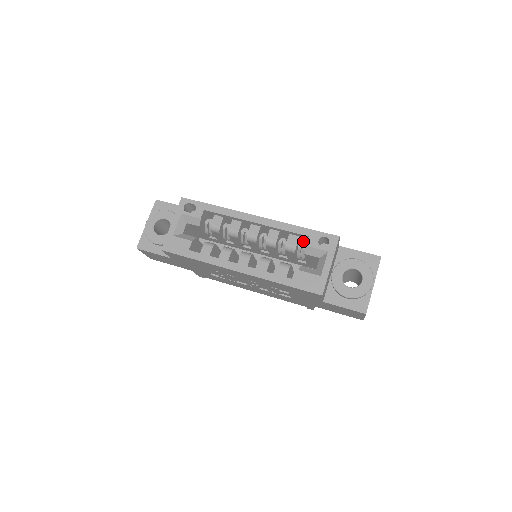
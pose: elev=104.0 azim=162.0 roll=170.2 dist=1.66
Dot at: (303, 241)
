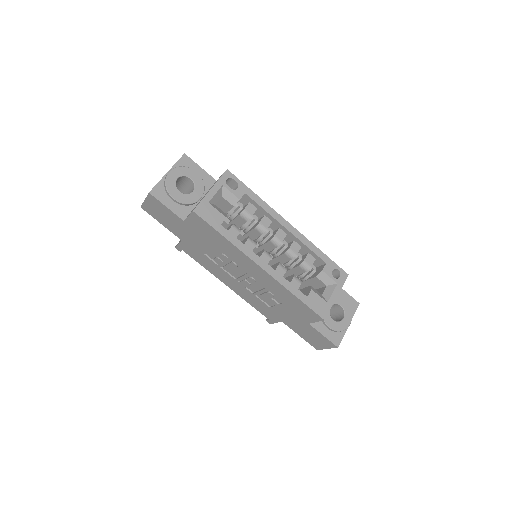
Dot at: occluded
